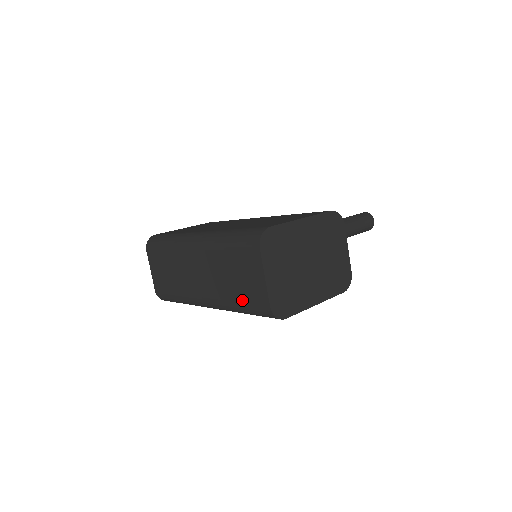
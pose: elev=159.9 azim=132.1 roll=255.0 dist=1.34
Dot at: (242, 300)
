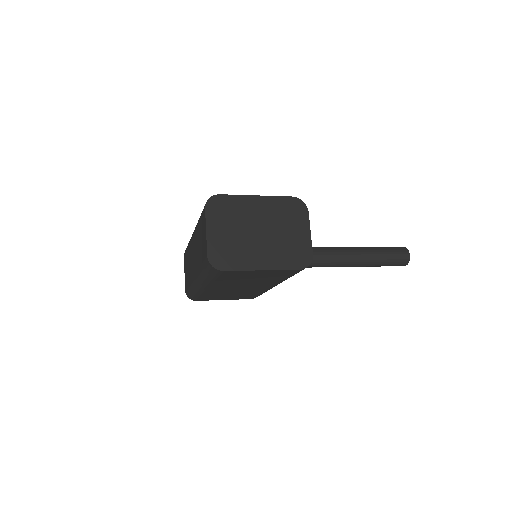
Dot at: (202, 261)
